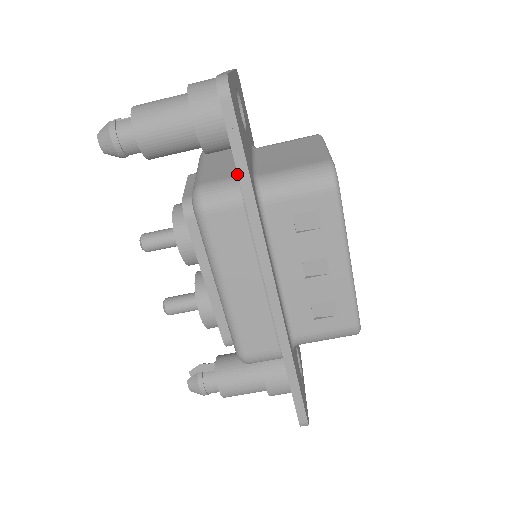
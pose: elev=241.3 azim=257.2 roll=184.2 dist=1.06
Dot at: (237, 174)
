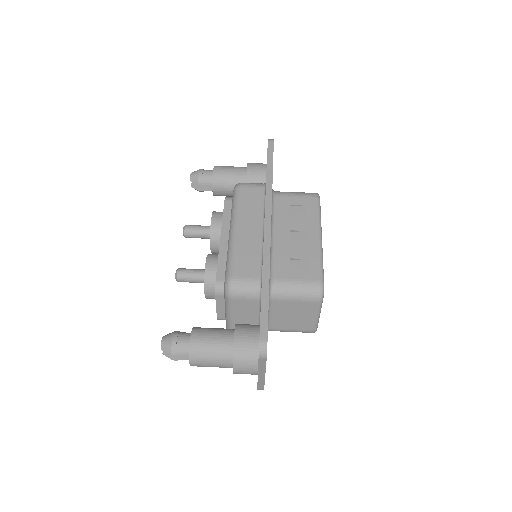
Dot at: occluded
